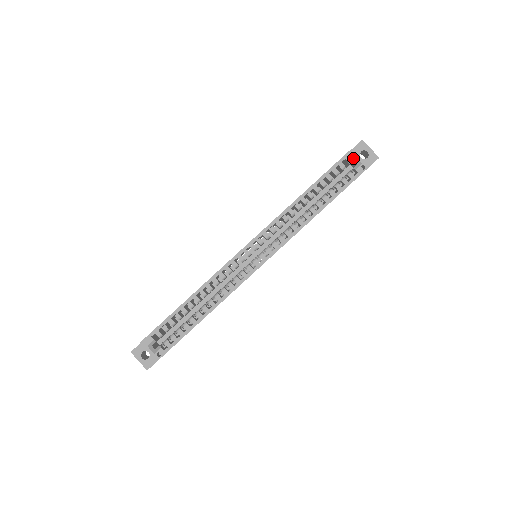
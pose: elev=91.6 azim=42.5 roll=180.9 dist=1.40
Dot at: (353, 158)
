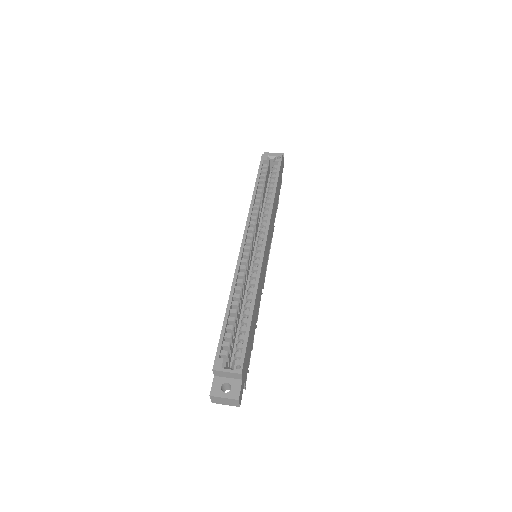
Dot at: (268, 158)
